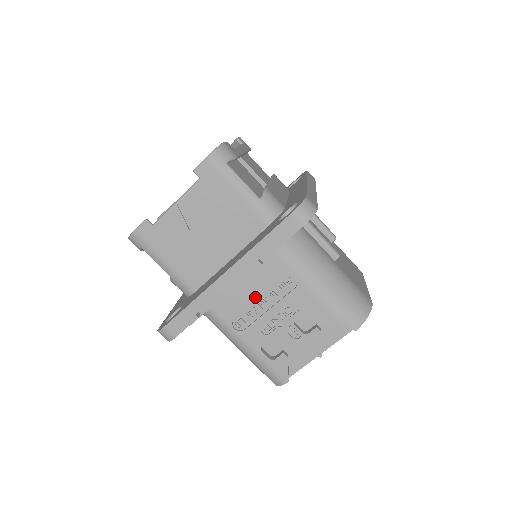
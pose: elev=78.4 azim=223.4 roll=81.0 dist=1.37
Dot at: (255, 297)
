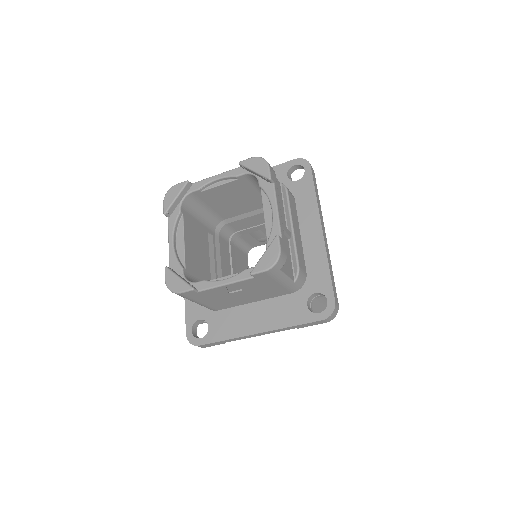
Dot at: occluded
